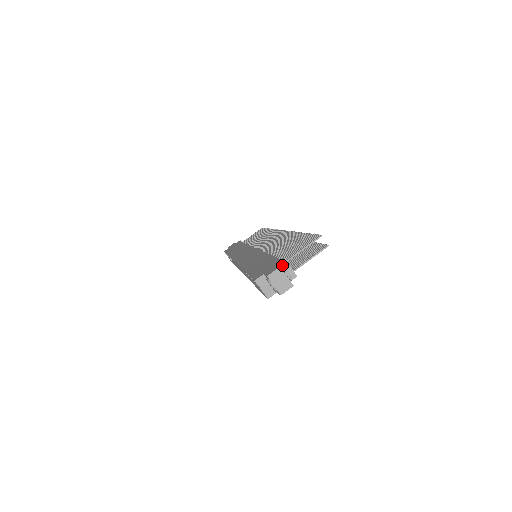
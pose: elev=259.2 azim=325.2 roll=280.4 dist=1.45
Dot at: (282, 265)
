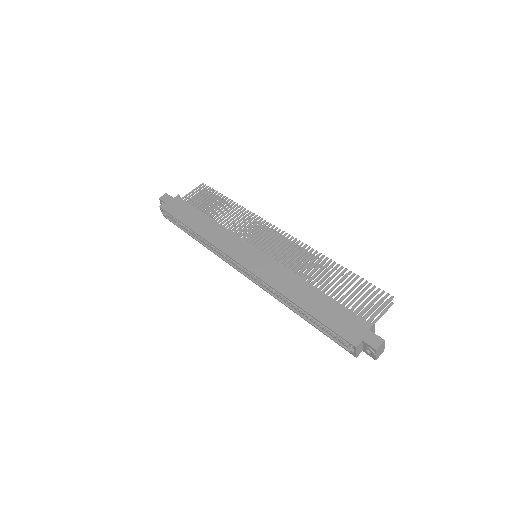
Dot at: (371, 329)
